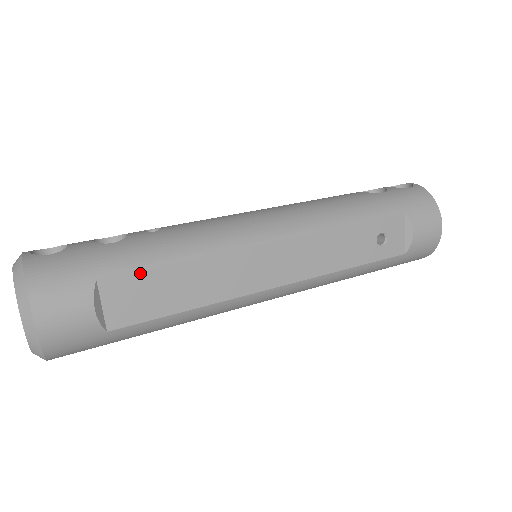
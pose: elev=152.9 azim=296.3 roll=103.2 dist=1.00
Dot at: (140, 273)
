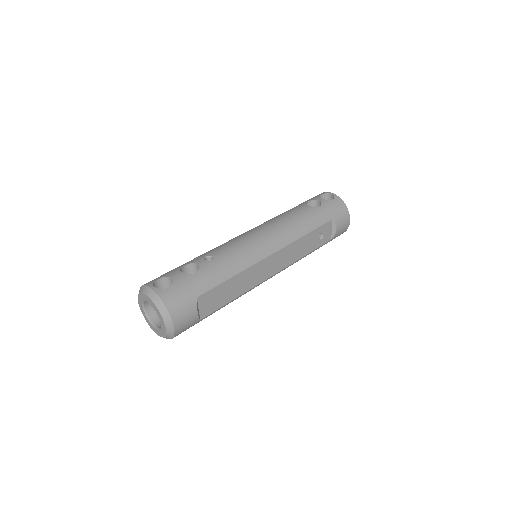
Dot at: (215, 288)
